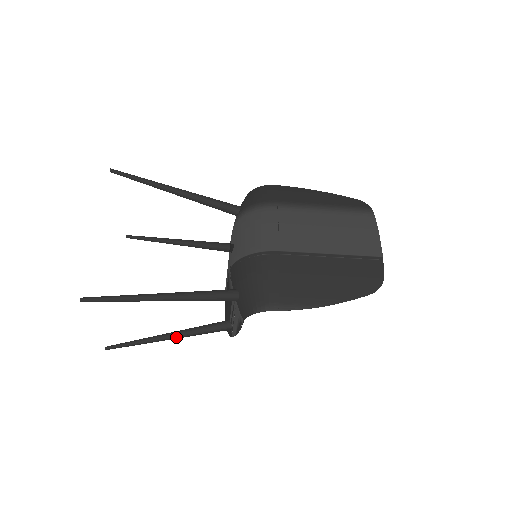
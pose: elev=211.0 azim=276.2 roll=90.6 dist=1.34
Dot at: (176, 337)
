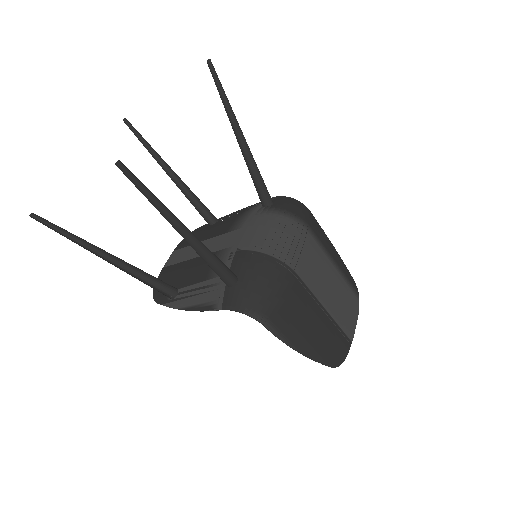
Dot at: (114, 263)
